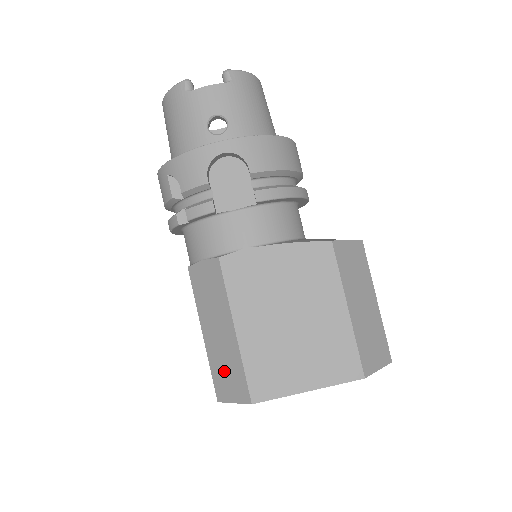
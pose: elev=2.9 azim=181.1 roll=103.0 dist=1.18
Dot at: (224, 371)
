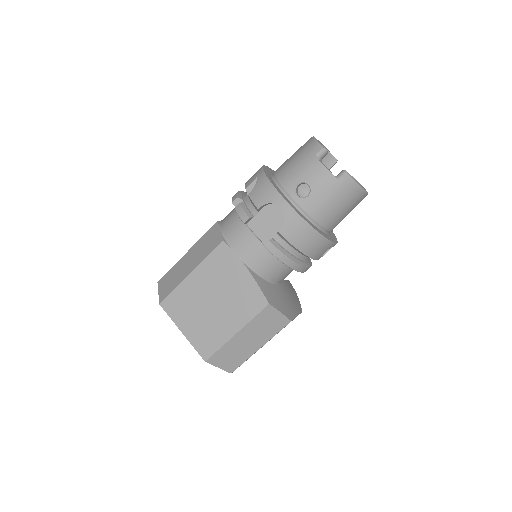
Dot at: (171, 278)
